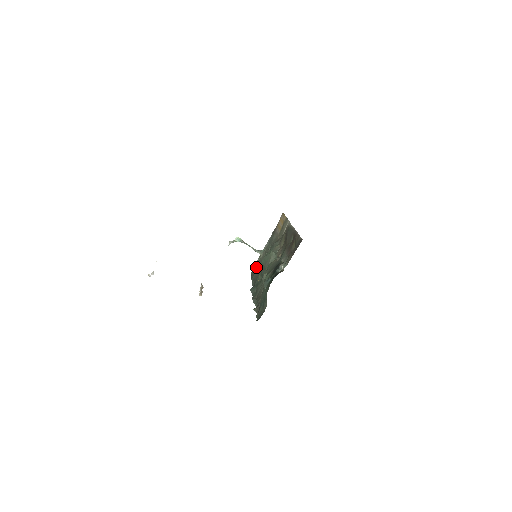
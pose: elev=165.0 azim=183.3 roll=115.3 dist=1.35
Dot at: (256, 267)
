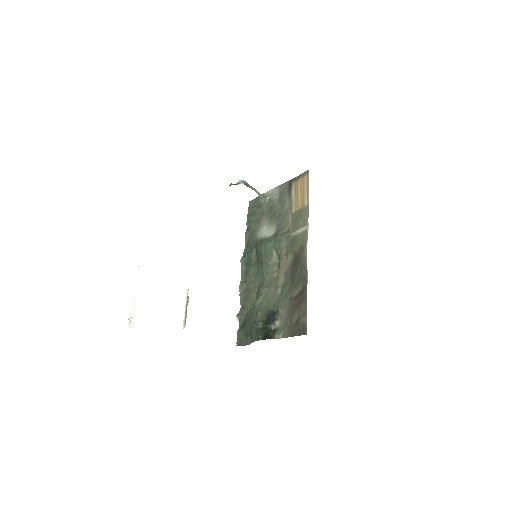
Dot at: (256, 210)
